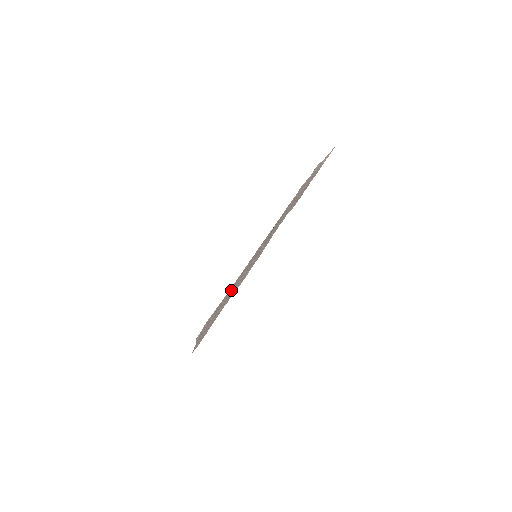
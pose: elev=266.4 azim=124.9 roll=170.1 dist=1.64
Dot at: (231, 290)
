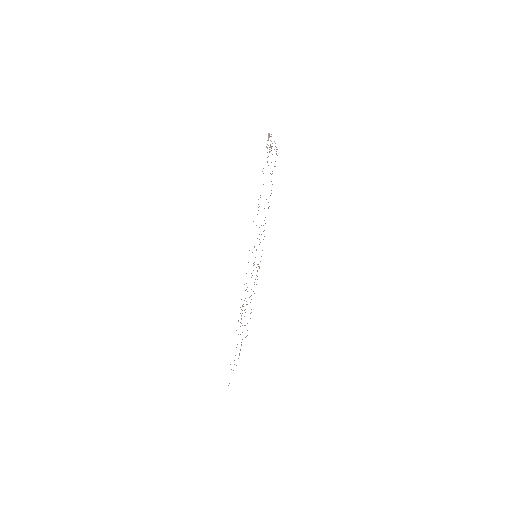
Dot at: occluded
